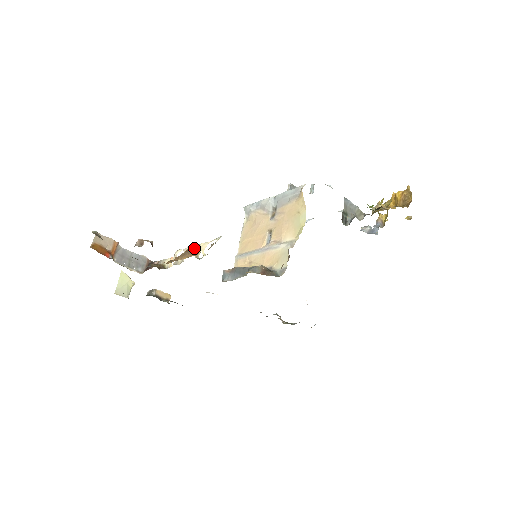
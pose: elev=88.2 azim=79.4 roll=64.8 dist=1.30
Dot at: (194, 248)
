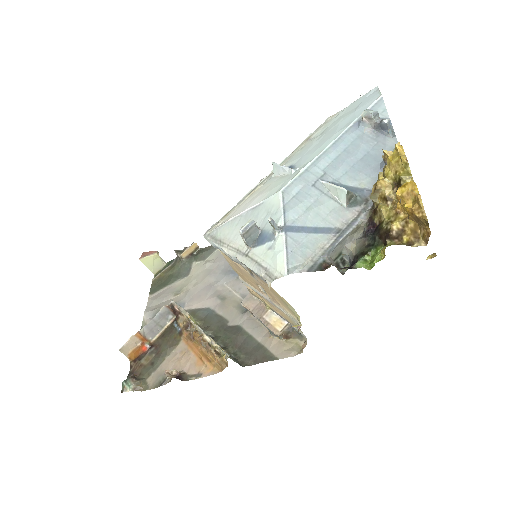
Dot at: (207, 337)
